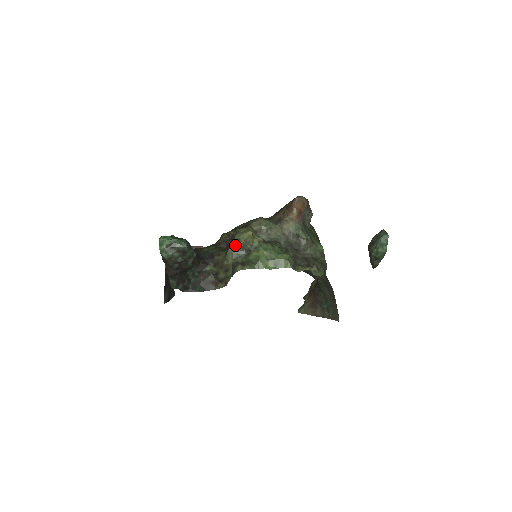
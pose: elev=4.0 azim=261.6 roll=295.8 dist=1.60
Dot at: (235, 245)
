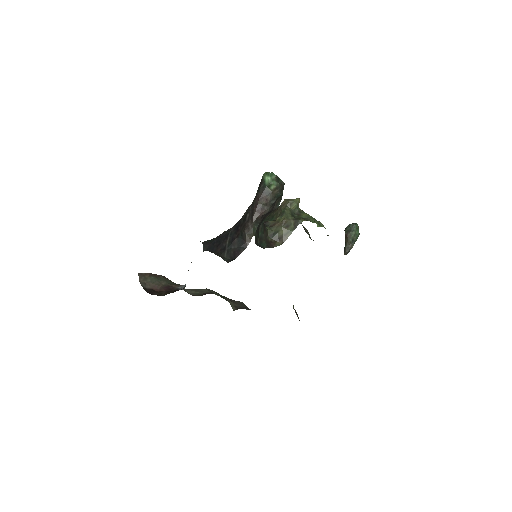
Dot at: (289, 208)
